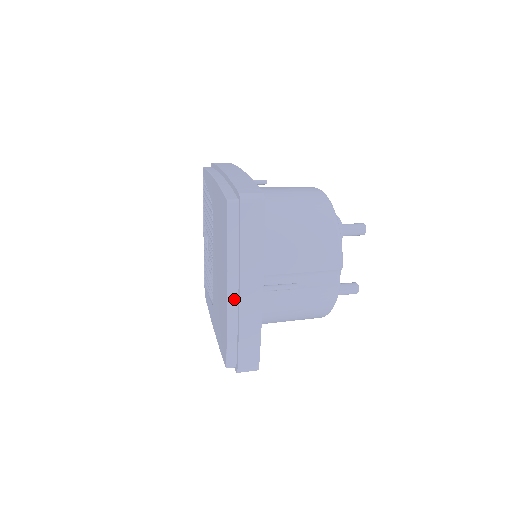
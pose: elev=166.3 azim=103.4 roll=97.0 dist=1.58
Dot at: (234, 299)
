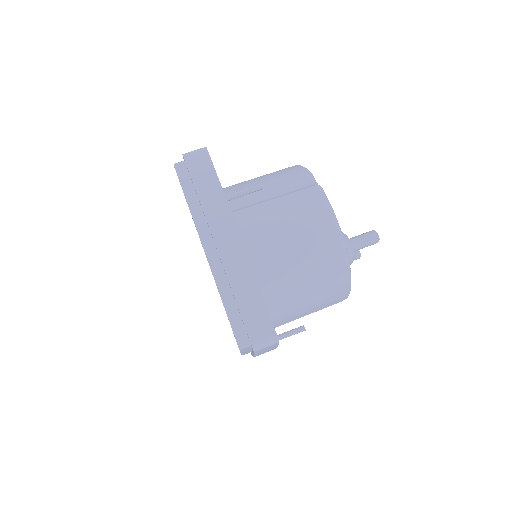
Dot at: occluded
